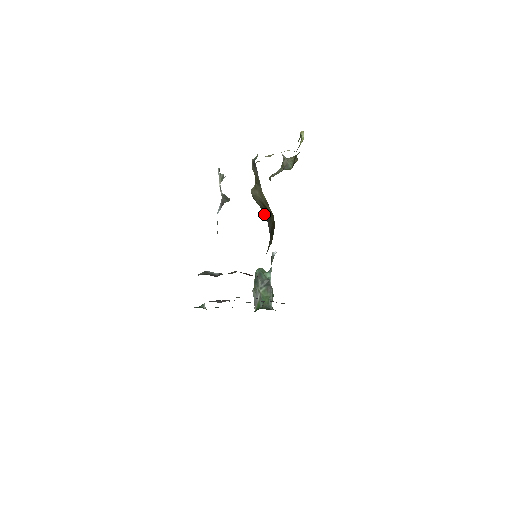
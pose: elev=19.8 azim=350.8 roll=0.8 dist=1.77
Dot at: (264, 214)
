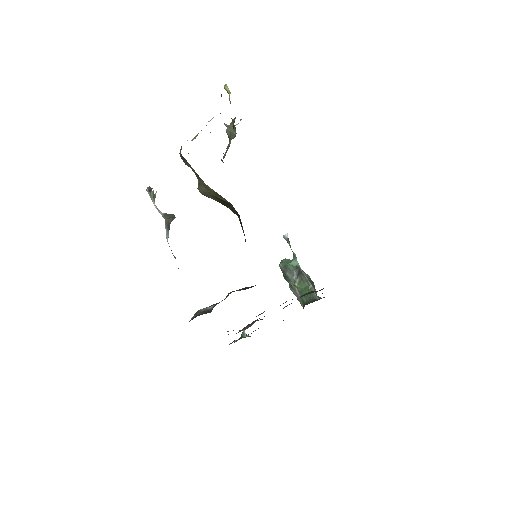
Dot at: (227, 207)
